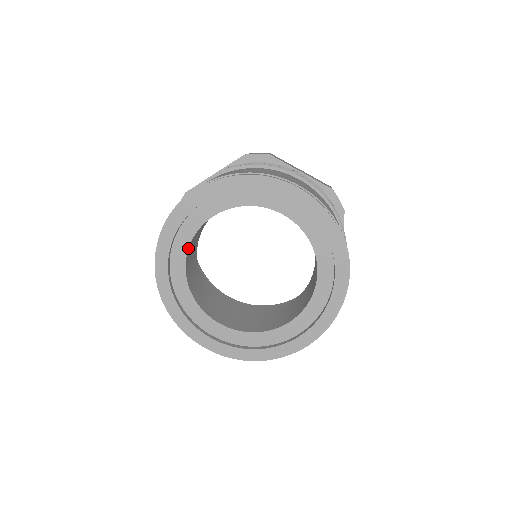
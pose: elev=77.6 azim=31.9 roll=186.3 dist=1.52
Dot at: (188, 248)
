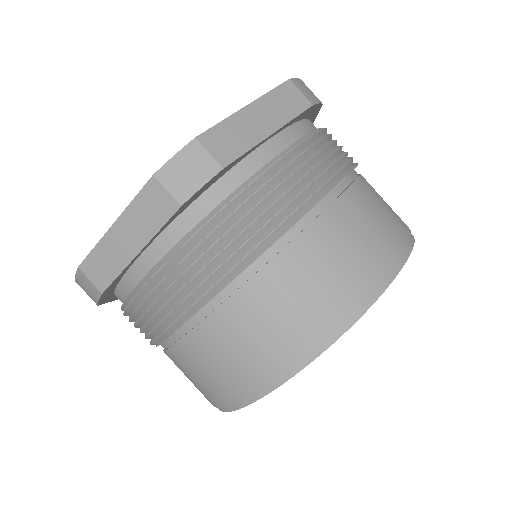
Dot at: occluded
